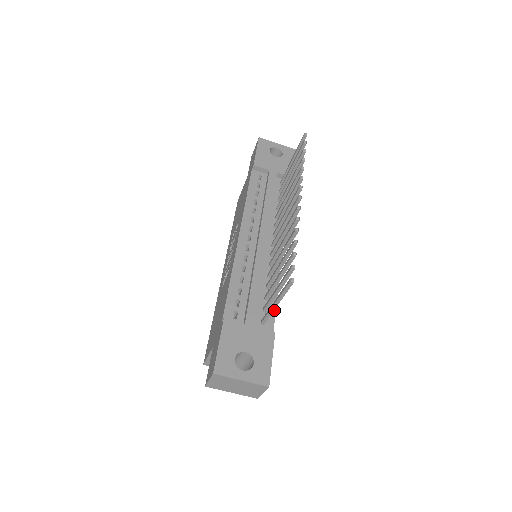
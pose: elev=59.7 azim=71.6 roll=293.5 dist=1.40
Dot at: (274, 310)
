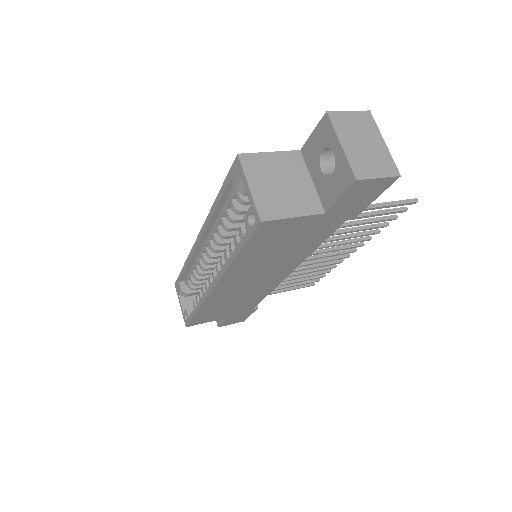
Dot at: (330, 233)
